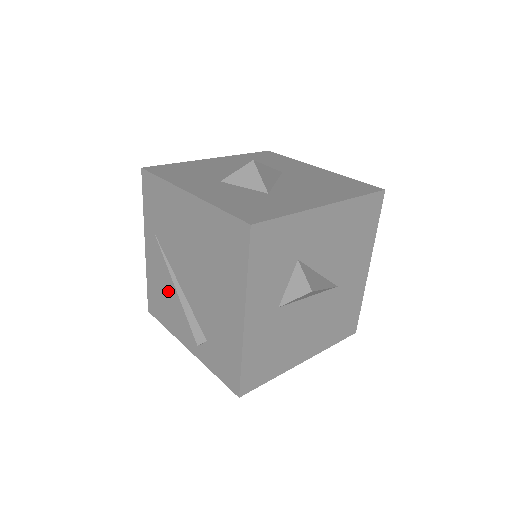
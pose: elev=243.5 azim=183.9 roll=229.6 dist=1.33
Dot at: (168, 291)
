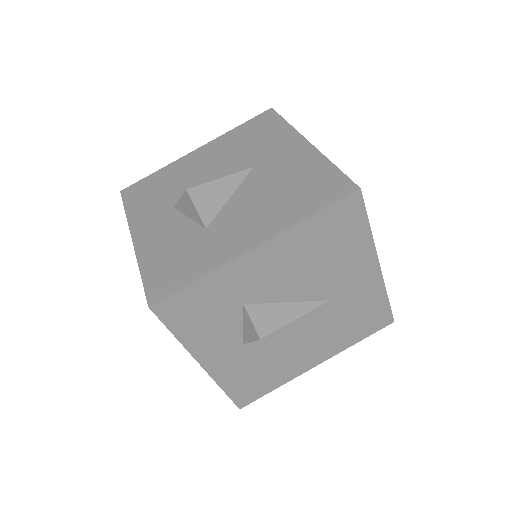
Dot at: occluded
